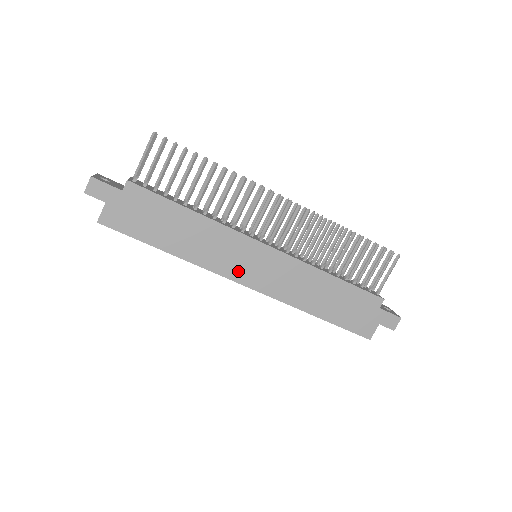
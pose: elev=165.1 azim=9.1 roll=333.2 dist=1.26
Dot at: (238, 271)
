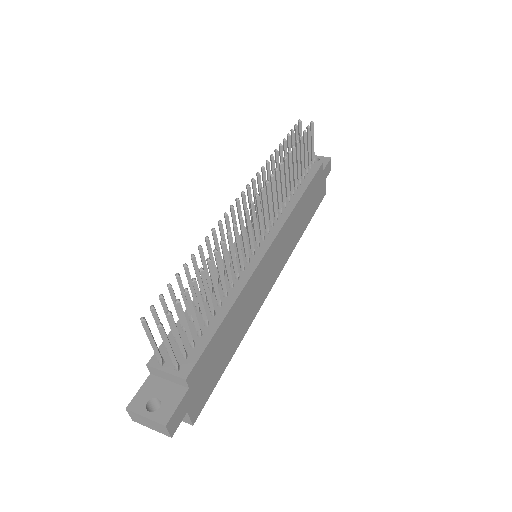
Dot at: (268, 284)
